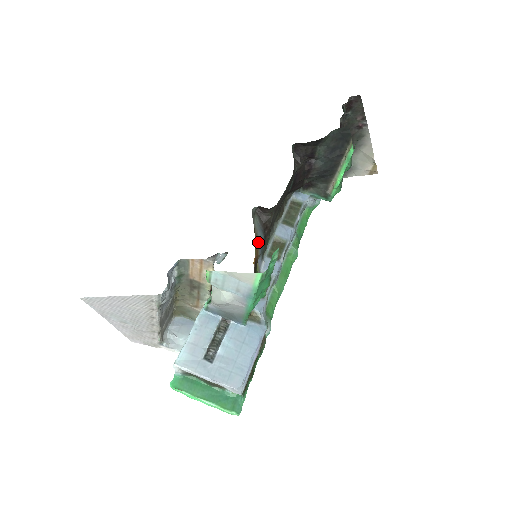
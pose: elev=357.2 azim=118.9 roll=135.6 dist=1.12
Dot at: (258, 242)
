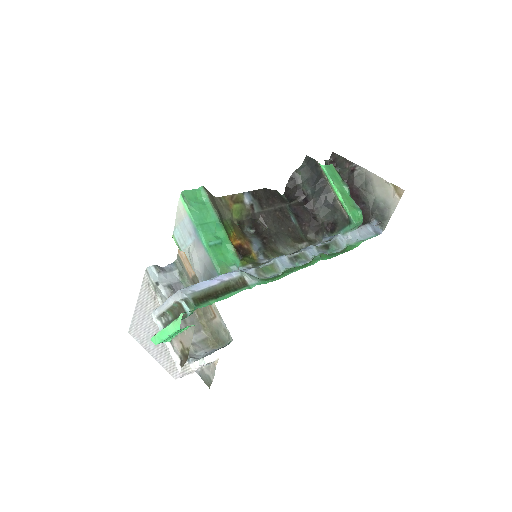
Dot at: (250, 242)
